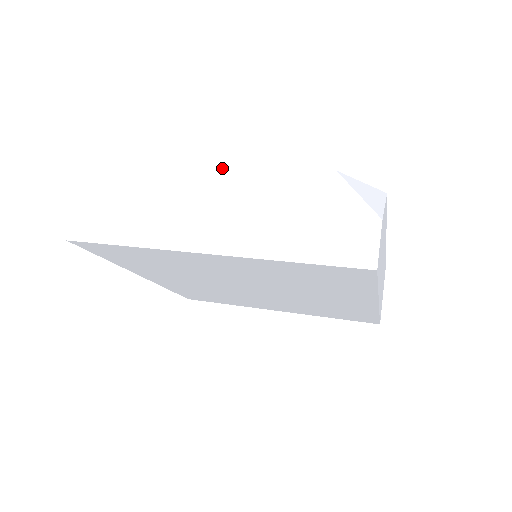
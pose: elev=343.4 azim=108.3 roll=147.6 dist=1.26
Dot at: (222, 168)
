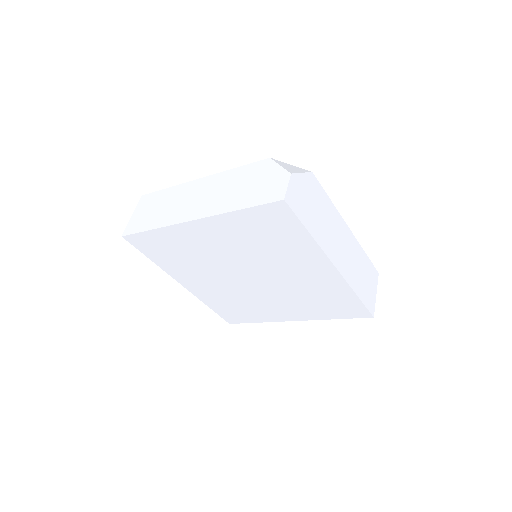
Dot at: (210, 176)
